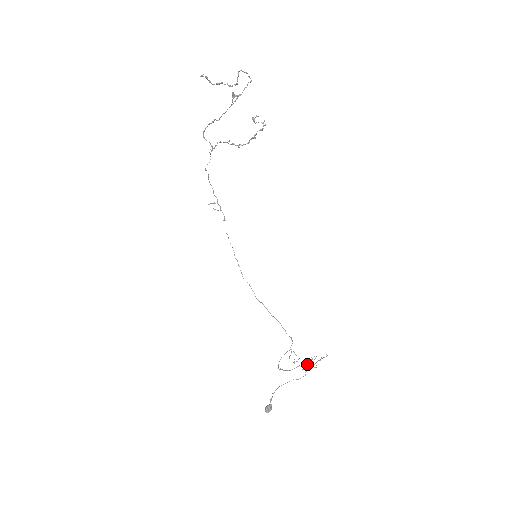
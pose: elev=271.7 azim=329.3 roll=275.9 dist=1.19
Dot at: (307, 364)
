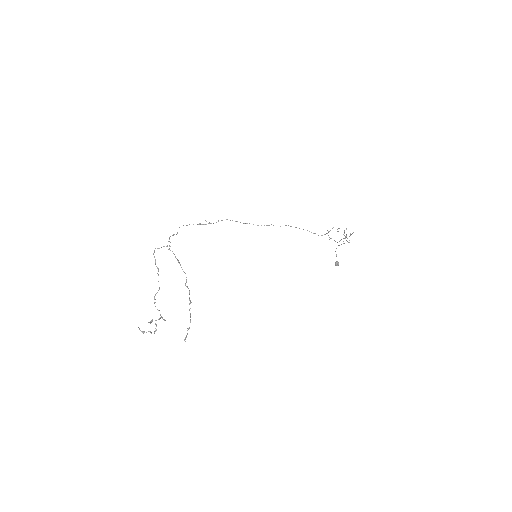
Dot at: occluded
